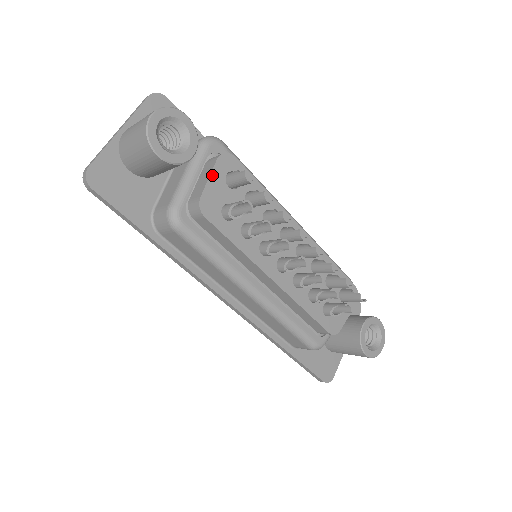
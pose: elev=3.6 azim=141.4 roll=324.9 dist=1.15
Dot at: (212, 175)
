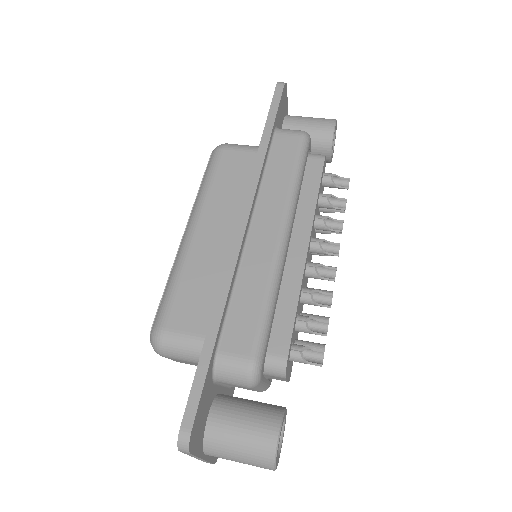
Dot at: (287, 378)
